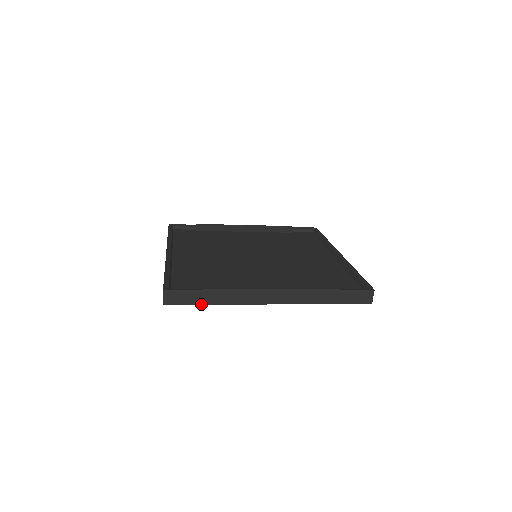
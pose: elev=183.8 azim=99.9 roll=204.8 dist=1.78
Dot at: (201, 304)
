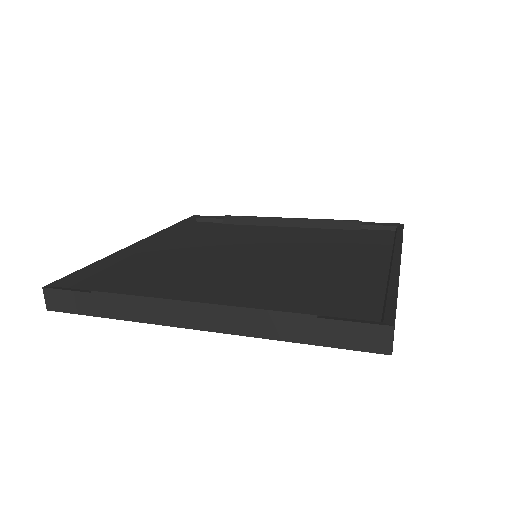
Dot at: (93, 315)
